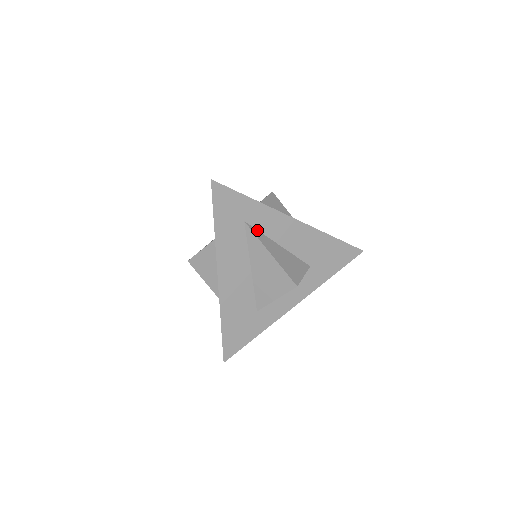
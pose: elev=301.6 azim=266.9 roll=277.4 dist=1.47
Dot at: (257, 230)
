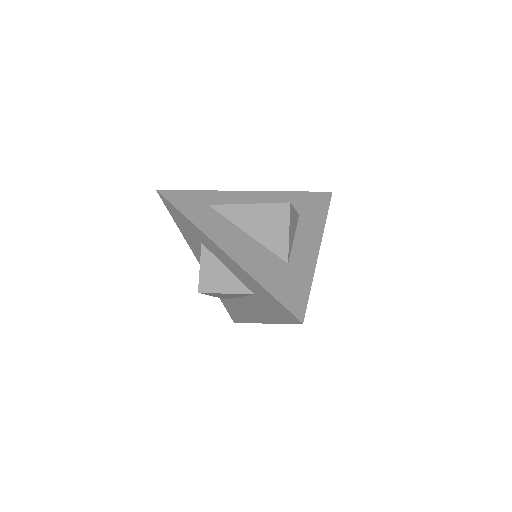
Dot at: occluded
